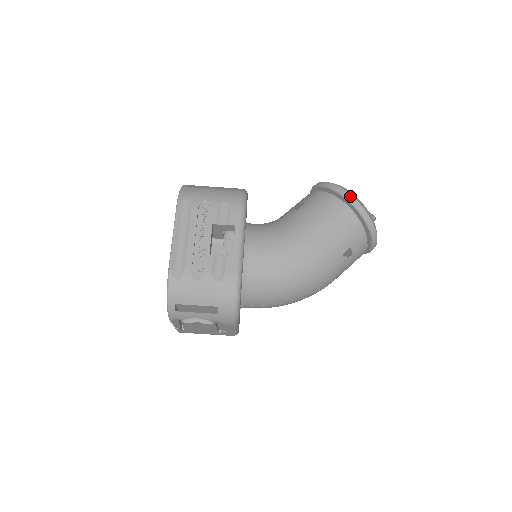
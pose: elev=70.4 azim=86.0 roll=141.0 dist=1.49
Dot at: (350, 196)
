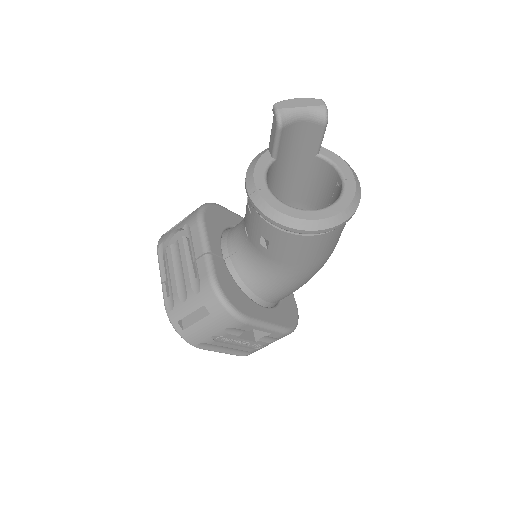
Dot at: (315, 232)
